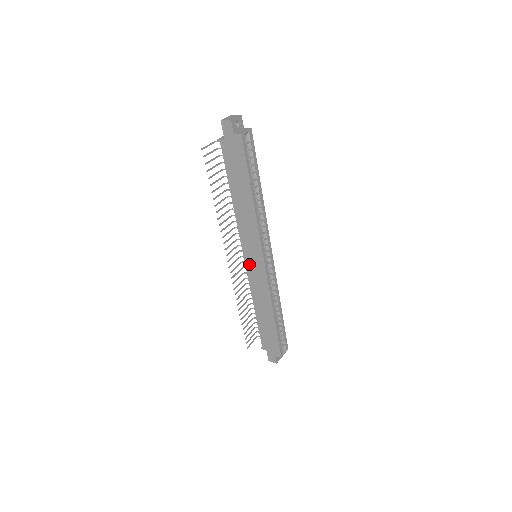
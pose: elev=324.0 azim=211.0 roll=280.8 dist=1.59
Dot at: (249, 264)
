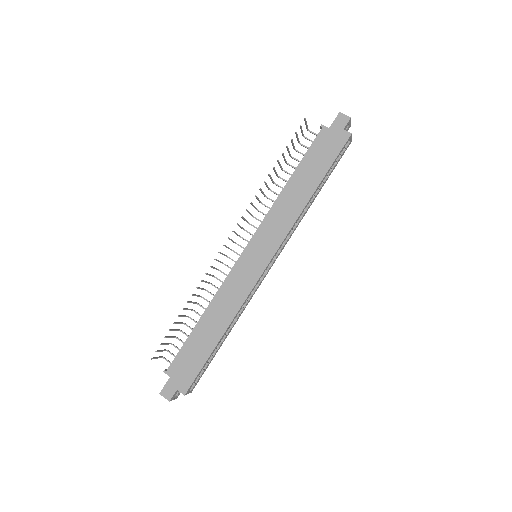
Dot at: (246, 257)
